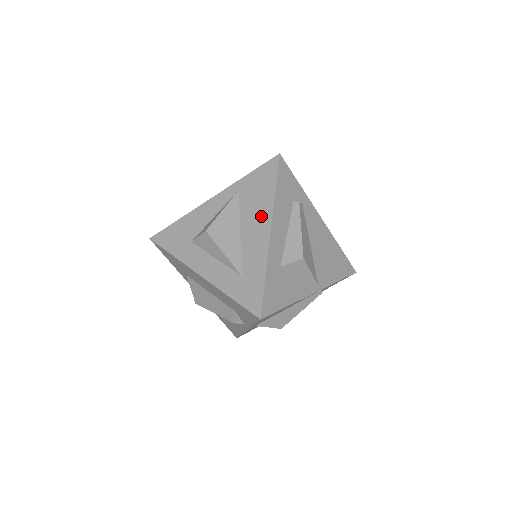
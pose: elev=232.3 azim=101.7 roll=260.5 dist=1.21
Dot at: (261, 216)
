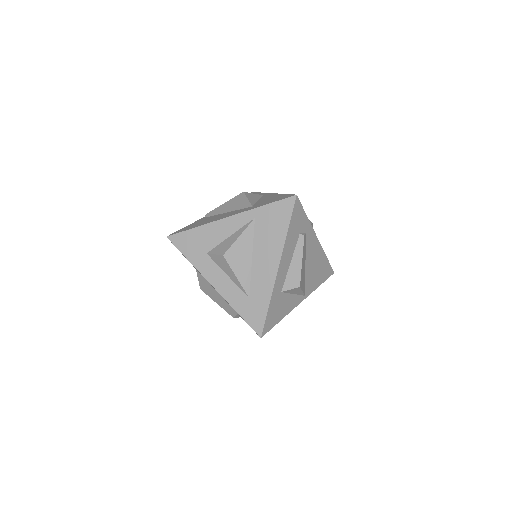
Dot at: (272, 251)
